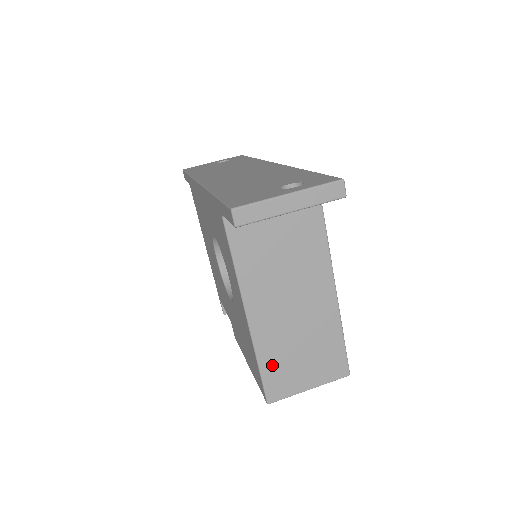
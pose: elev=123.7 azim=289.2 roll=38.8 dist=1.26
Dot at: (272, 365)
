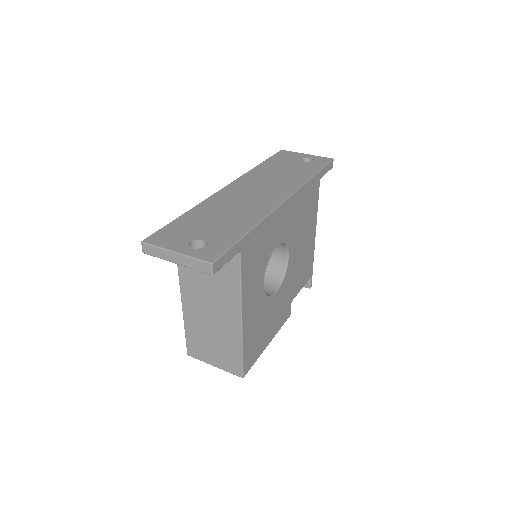
Dot at: (193, 336)
